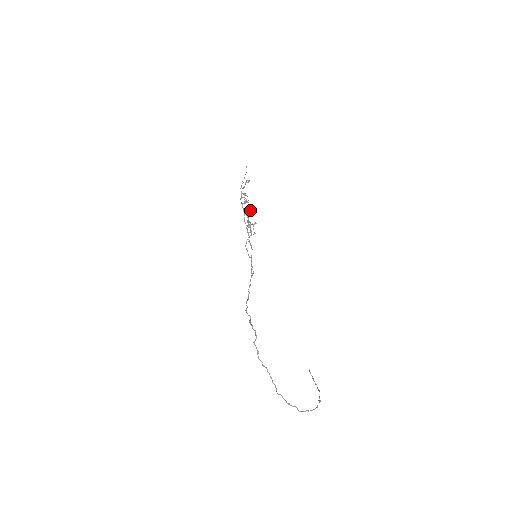
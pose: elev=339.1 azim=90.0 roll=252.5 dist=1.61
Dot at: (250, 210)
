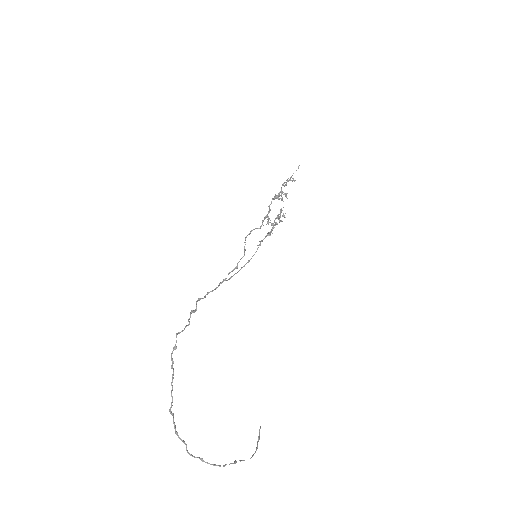
Dot at: (283, 213)
